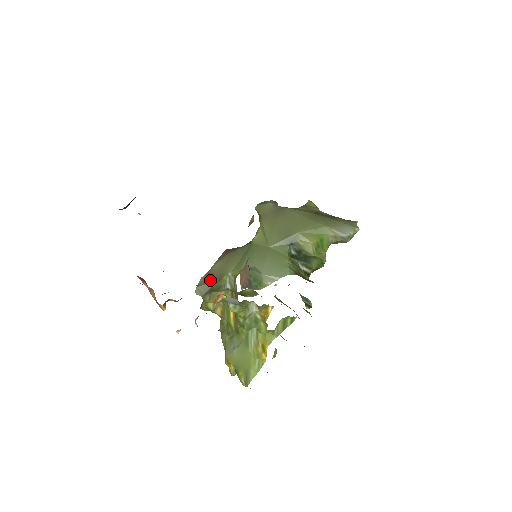
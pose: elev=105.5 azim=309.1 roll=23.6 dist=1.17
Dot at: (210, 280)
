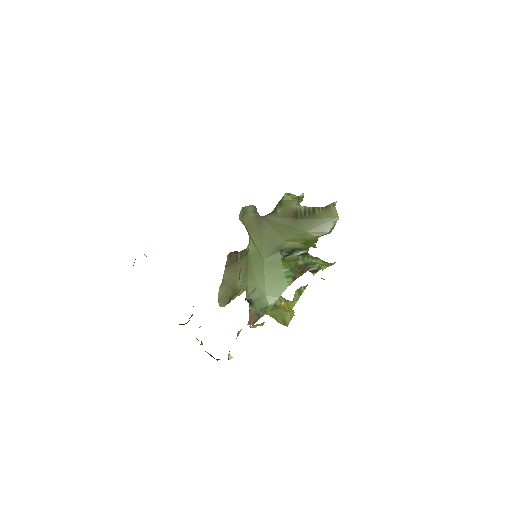
Dot at: (226, 292)
